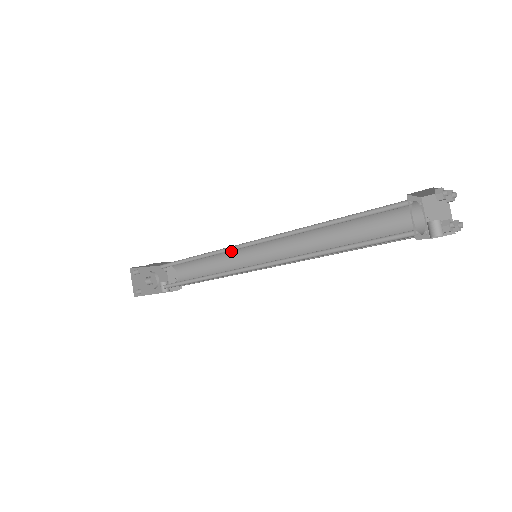
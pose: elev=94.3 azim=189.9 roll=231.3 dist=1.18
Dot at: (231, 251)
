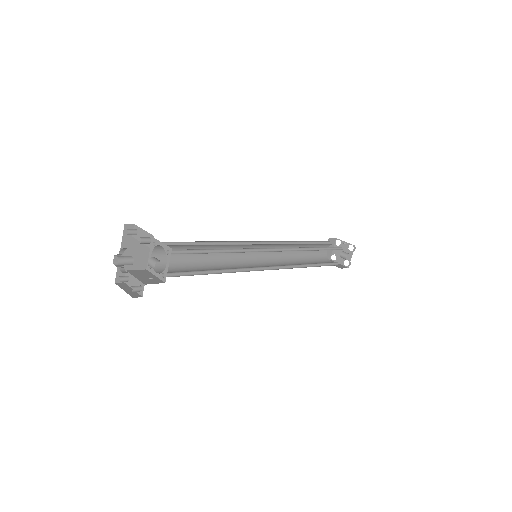
Dot at: (224, 259)
